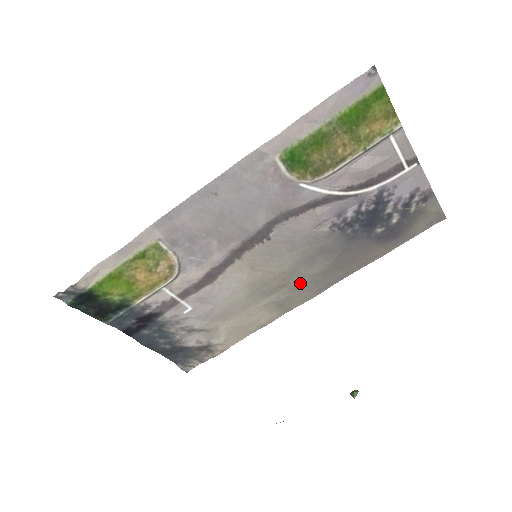
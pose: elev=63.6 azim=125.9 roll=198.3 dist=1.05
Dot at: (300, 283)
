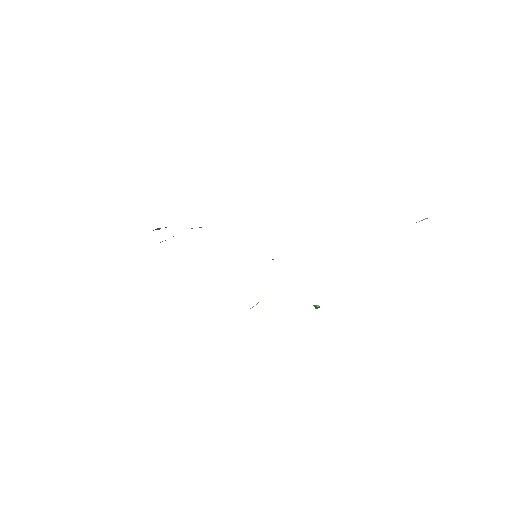
Dot at: occluded
